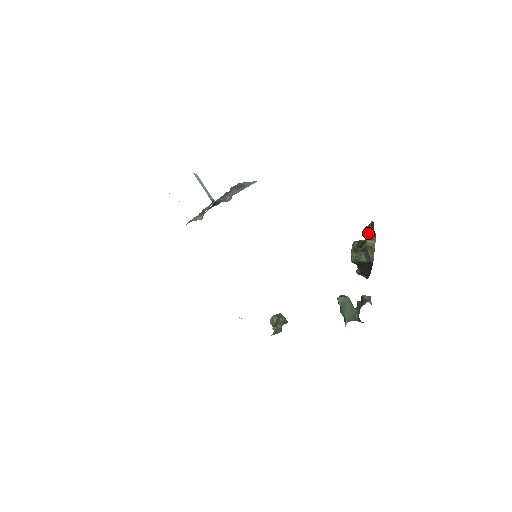
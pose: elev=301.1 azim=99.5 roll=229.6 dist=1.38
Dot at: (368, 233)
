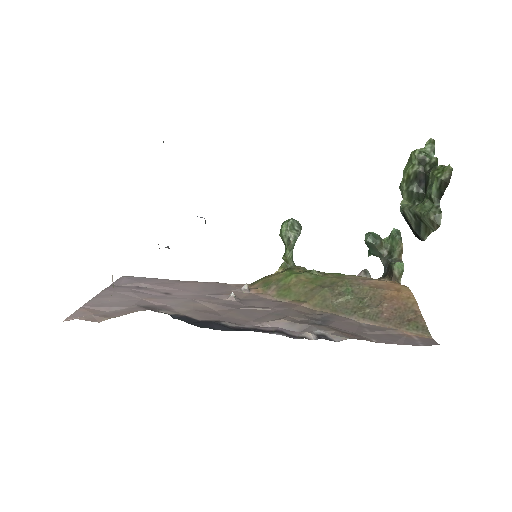
Dot at: (434, 192)
